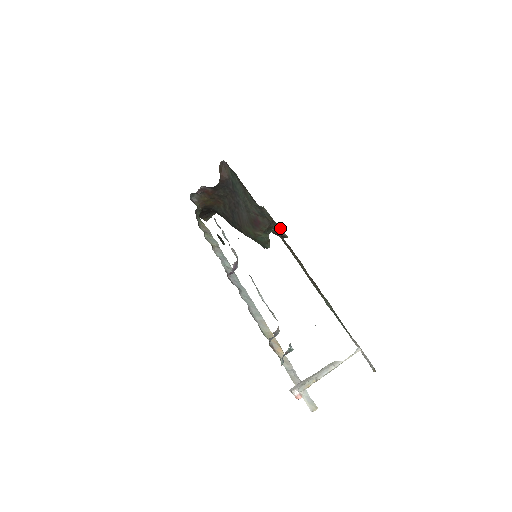
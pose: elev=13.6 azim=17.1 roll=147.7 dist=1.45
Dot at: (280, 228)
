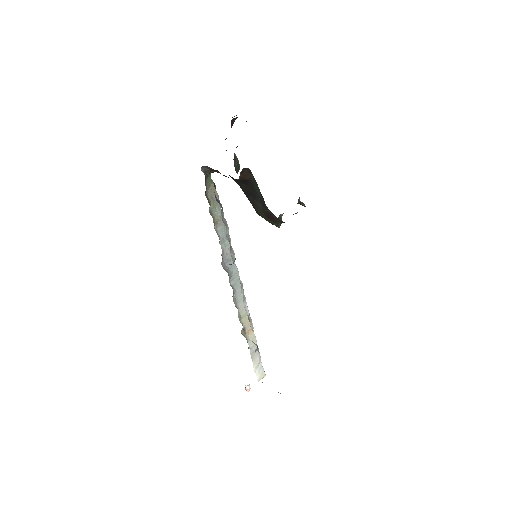
Dot at: (301, 202)
